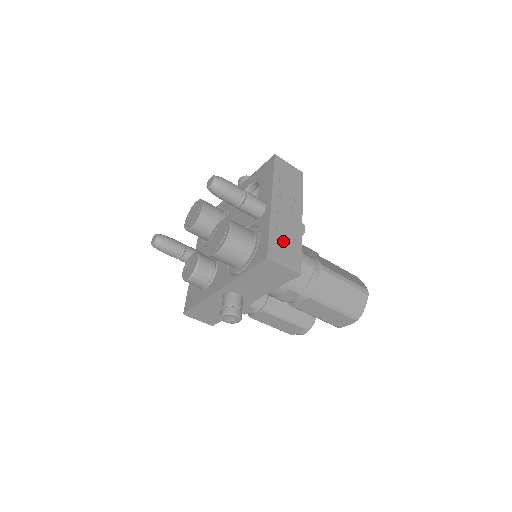
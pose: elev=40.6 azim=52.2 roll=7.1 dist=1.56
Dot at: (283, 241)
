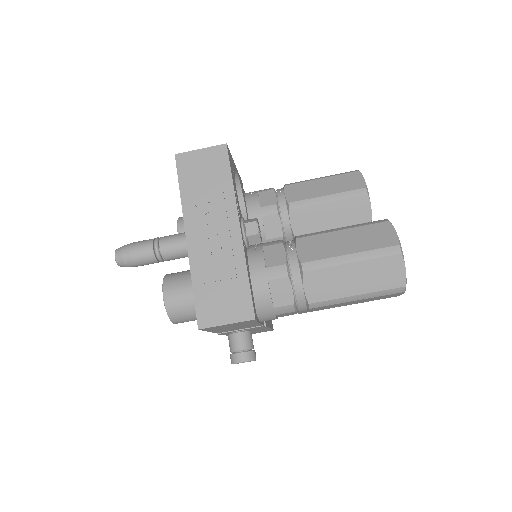
Dot at: (216, 286)
